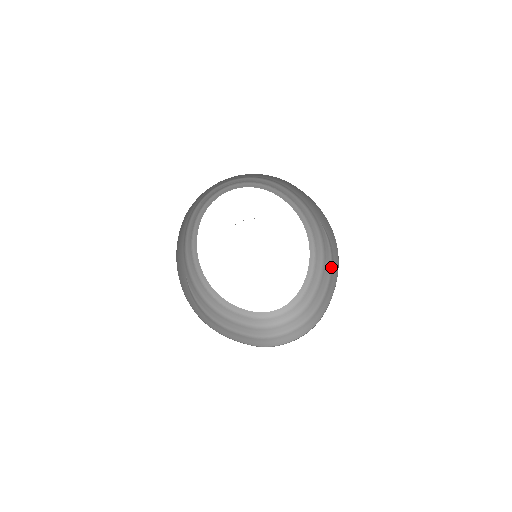
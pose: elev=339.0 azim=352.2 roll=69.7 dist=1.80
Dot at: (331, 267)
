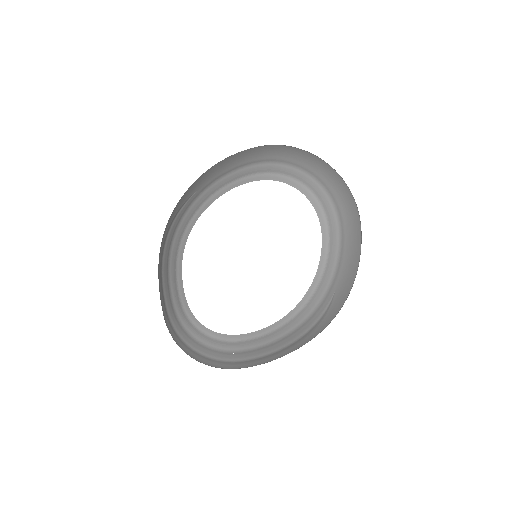
Dot at: (302, 336)
